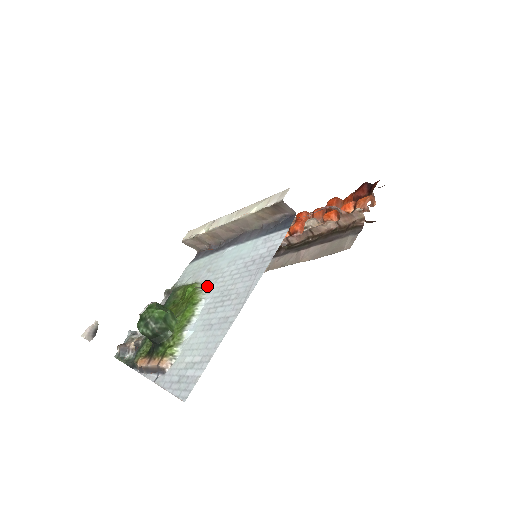
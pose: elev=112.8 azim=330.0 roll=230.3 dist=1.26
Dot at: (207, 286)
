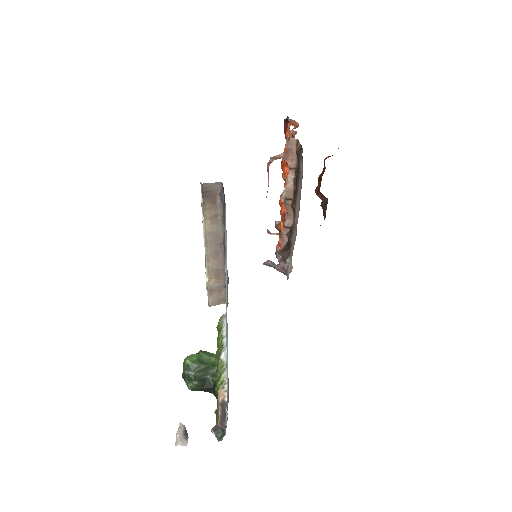
Dot at: occluded
